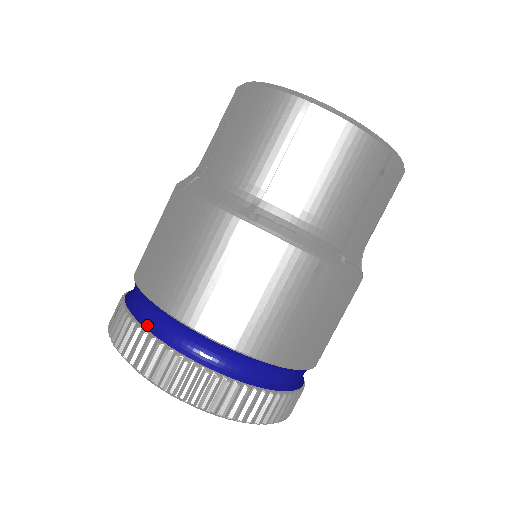
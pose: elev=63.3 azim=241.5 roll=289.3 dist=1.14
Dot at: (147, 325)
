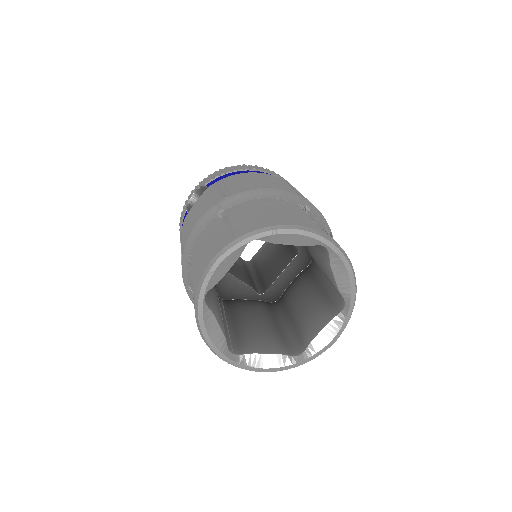
Dot at: occluded
